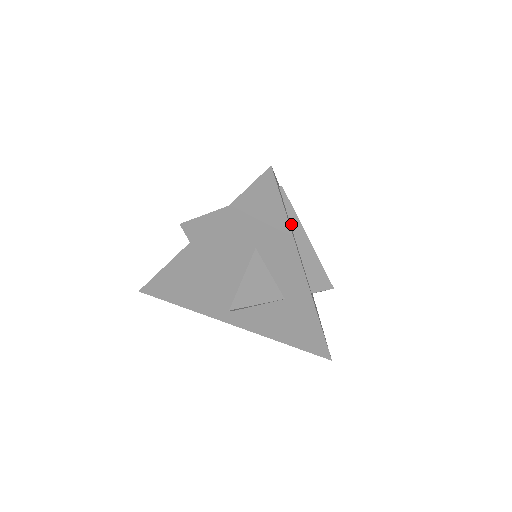
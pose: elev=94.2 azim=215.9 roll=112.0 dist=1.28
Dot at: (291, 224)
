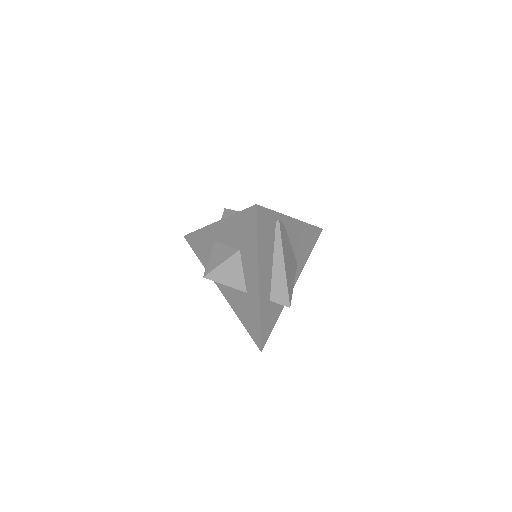
Dot at: (275, 248)
